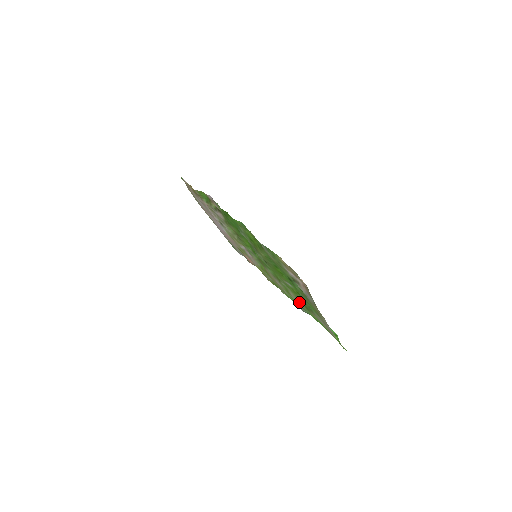
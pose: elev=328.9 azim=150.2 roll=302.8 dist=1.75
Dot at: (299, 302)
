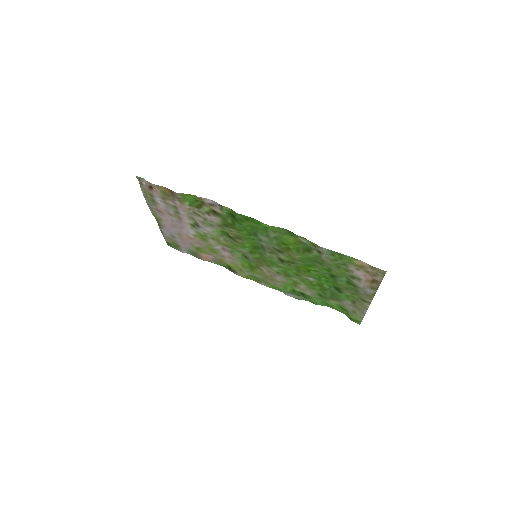
Dot at: (310, 292)
